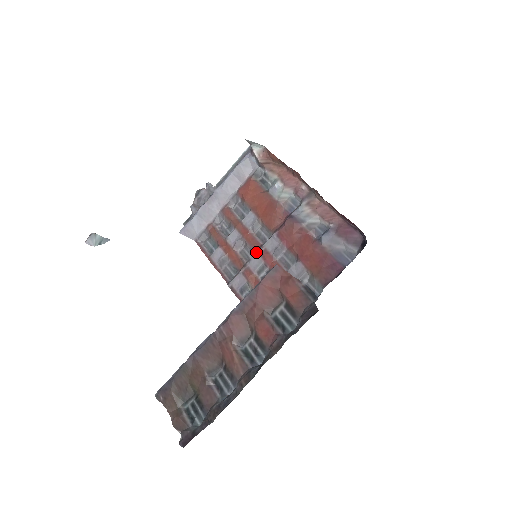
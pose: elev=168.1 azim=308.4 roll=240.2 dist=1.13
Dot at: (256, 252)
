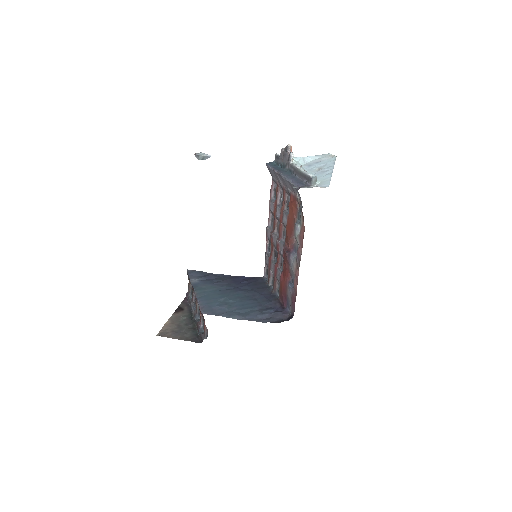
Dot at: (278, 237)
